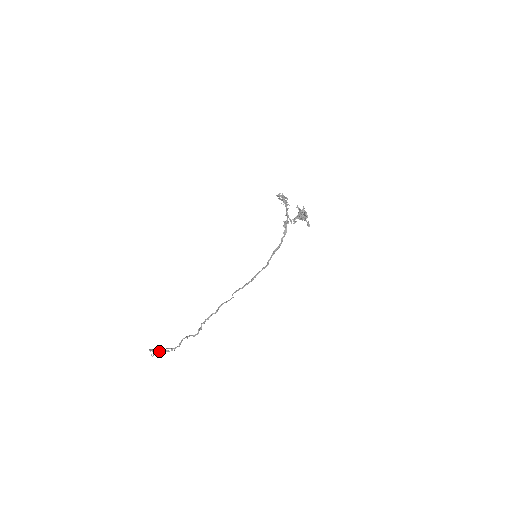
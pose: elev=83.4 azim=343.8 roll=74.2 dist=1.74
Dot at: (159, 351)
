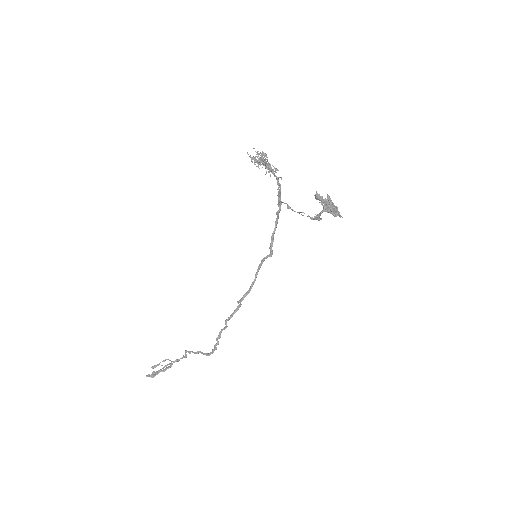
Dot at: (159, 371)
